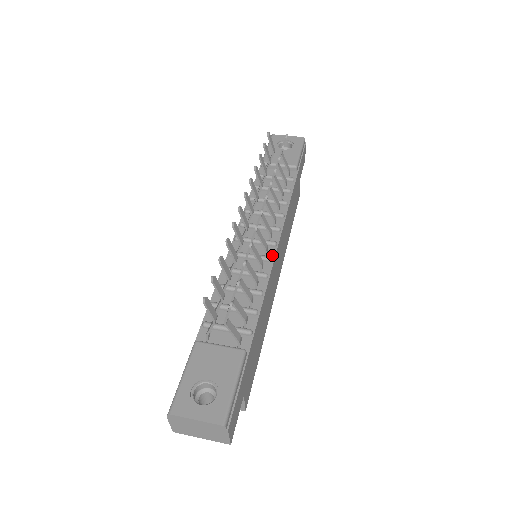
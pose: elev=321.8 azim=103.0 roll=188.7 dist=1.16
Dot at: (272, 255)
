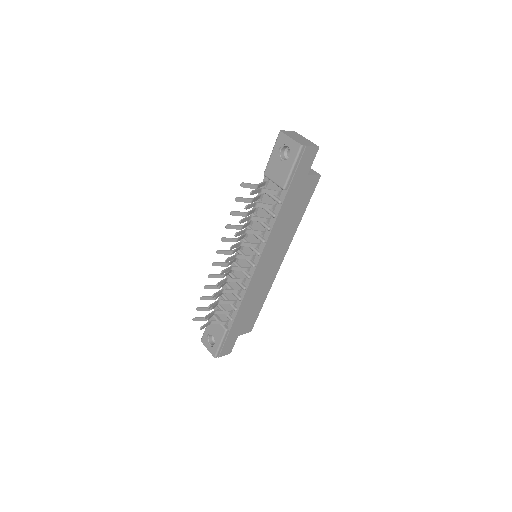
Dot at: (251, 273)
